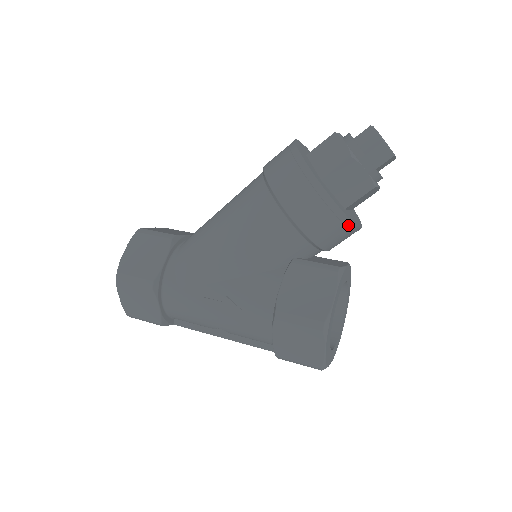
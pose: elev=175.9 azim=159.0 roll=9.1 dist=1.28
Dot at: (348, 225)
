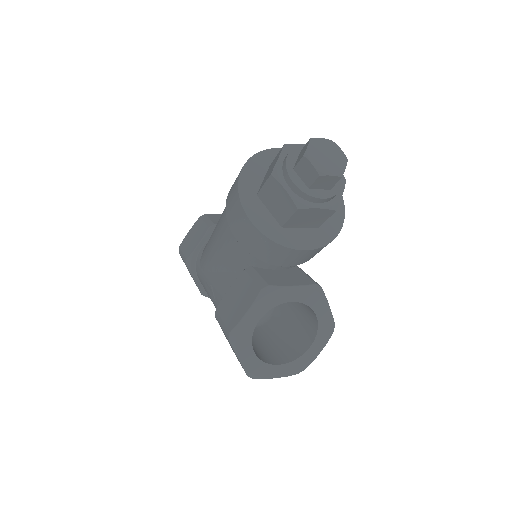
Dot at: (274, 245)
